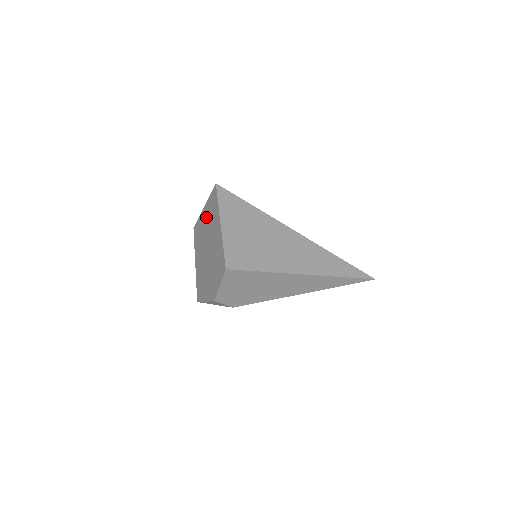
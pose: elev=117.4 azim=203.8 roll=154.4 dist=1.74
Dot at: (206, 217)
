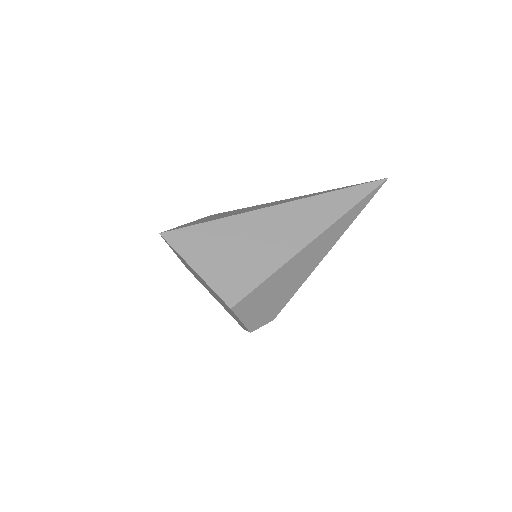
Dot at: occluded
